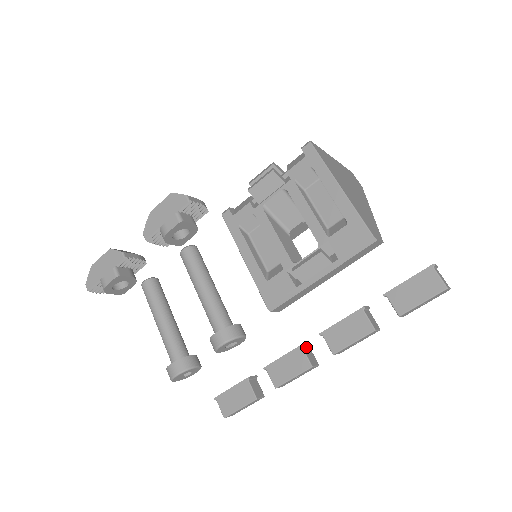
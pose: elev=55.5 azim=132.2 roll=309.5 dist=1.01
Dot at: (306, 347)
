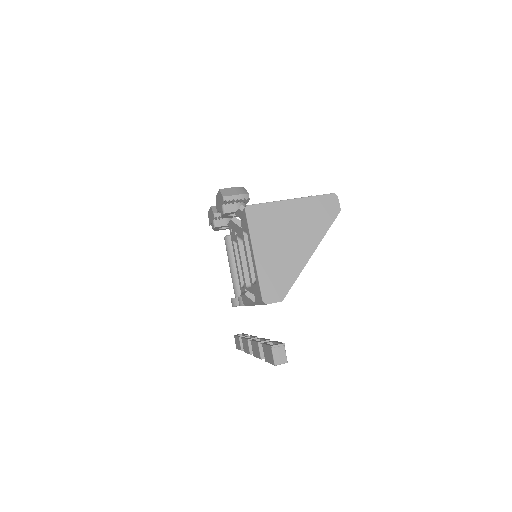
Dot at: occluded
